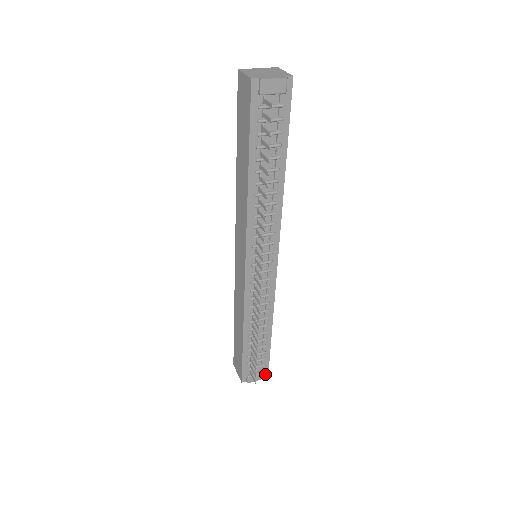
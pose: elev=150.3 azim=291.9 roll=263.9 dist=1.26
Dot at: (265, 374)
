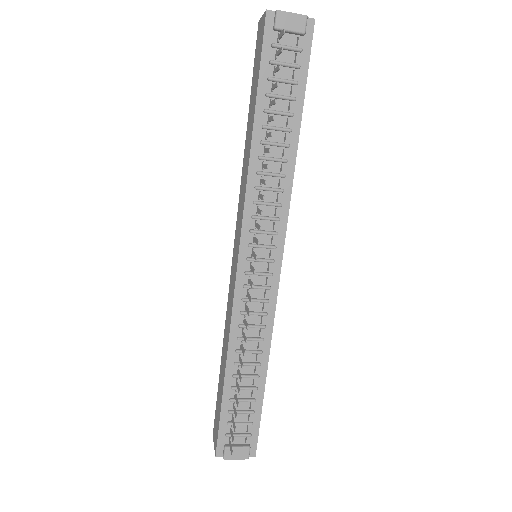
Dot at: (251, 454)
